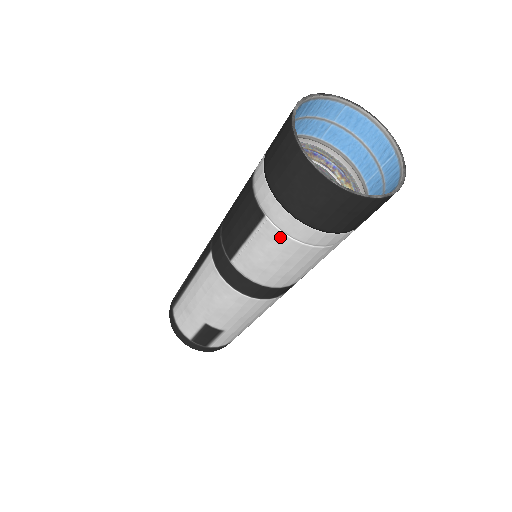
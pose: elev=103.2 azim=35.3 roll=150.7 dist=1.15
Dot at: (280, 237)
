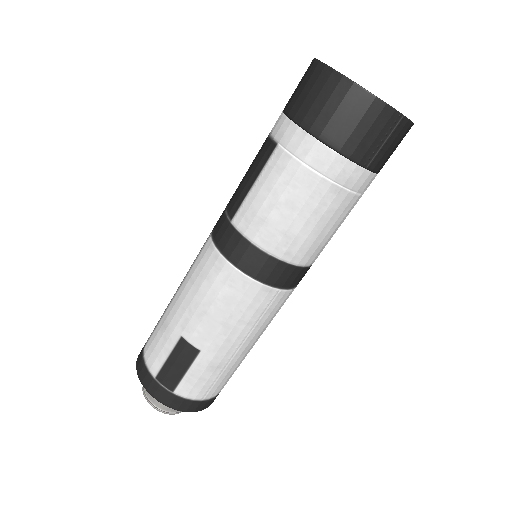
Dot at: (289, 163)
